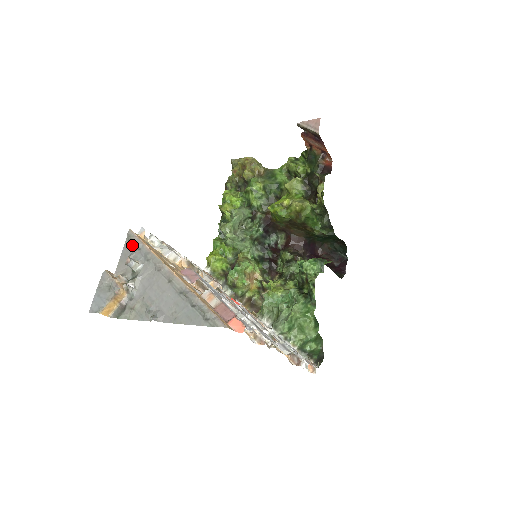
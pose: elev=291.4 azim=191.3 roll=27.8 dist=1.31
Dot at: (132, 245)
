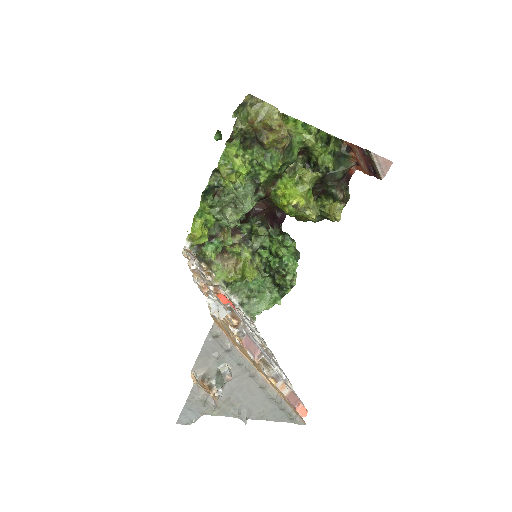
Dot at: (218, 344)
